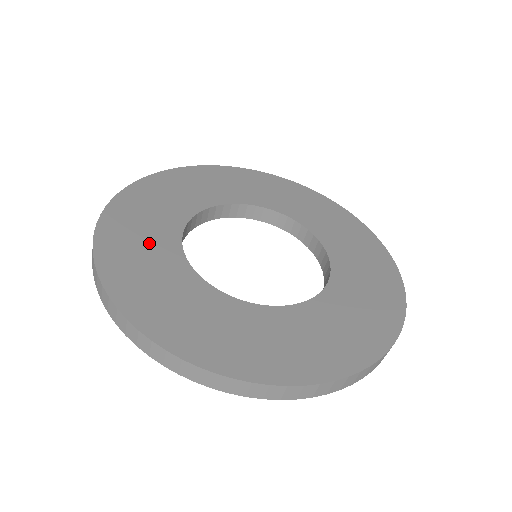
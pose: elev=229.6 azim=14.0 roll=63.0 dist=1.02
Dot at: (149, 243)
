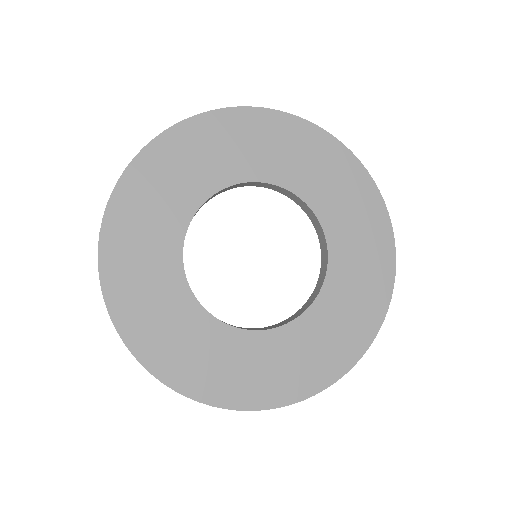
Dot at: (157, 220)
